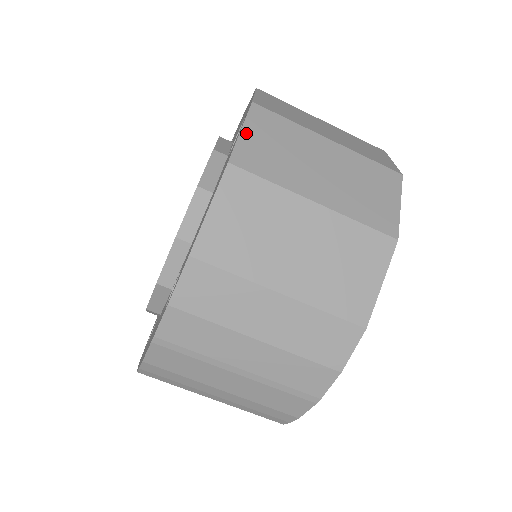
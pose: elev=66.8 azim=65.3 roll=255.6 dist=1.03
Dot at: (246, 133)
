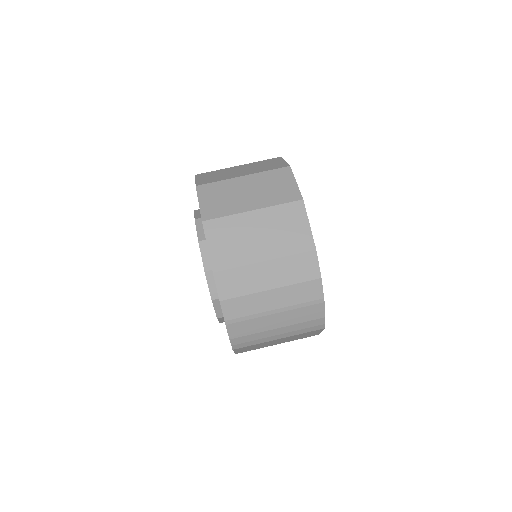
Dot at: (202, 203)
